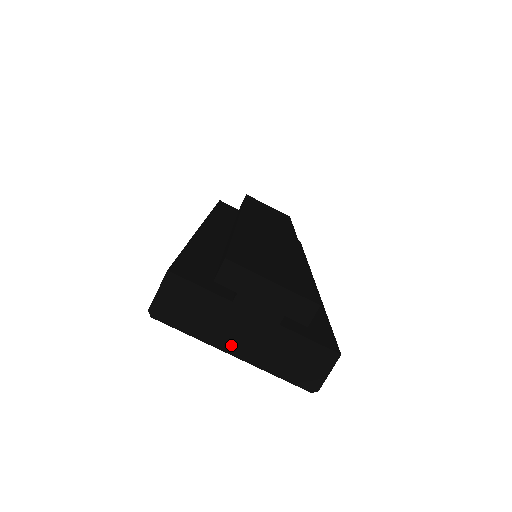
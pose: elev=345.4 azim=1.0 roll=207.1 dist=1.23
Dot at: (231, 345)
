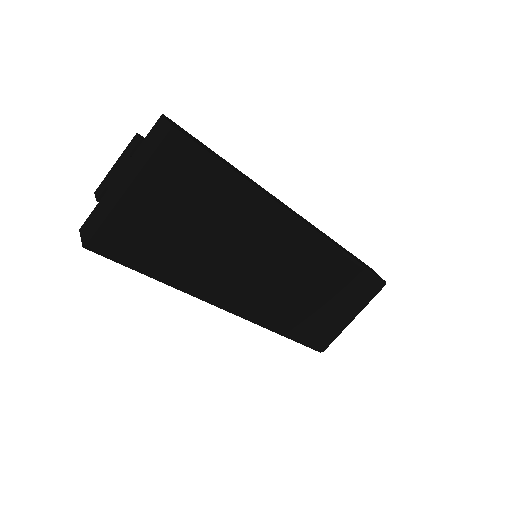
Dot at: (122, 191)
